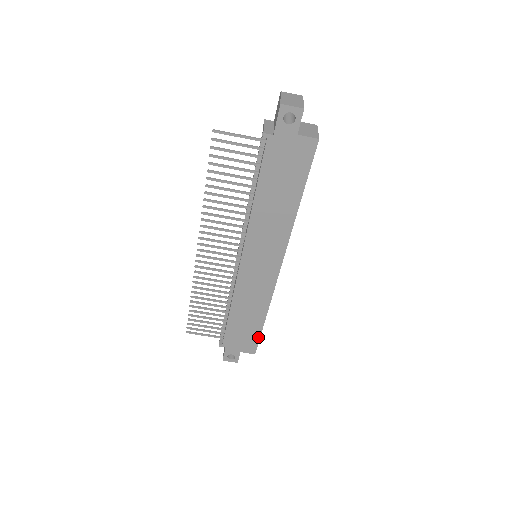
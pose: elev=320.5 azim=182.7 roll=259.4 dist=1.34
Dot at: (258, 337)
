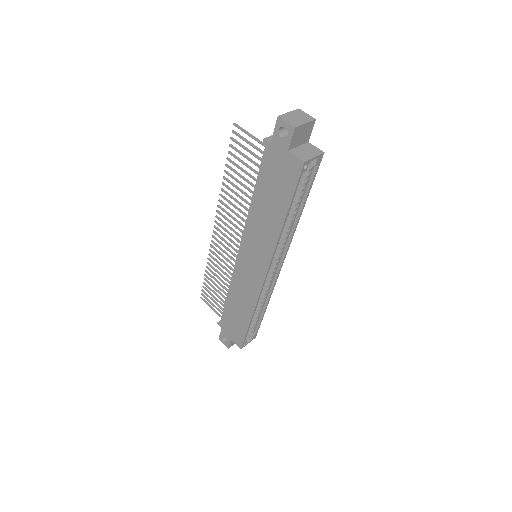
Dot at: (244, 334)
